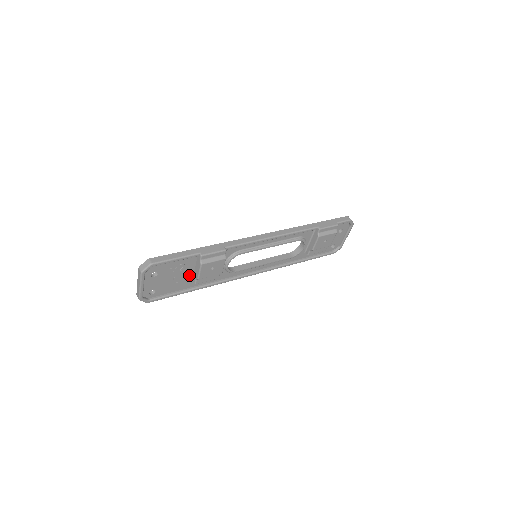
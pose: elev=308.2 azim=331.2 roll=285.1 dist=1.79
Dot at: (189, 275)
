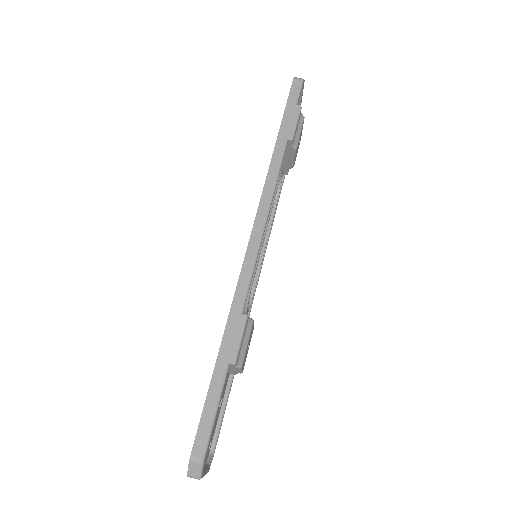
Dot at: occluded
